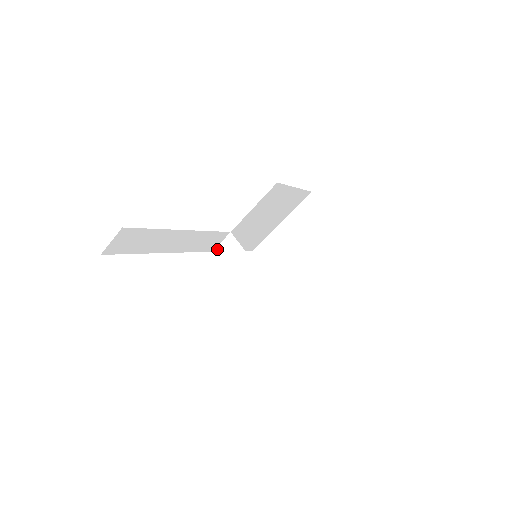
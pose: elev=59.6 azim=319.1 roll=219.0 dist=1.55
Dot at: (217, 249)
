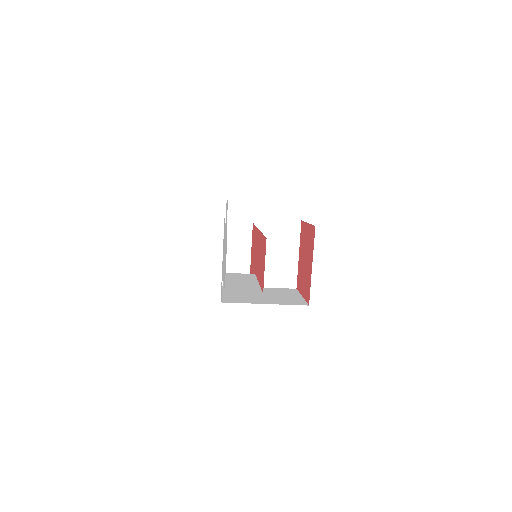
Dot at: (231, 224)
